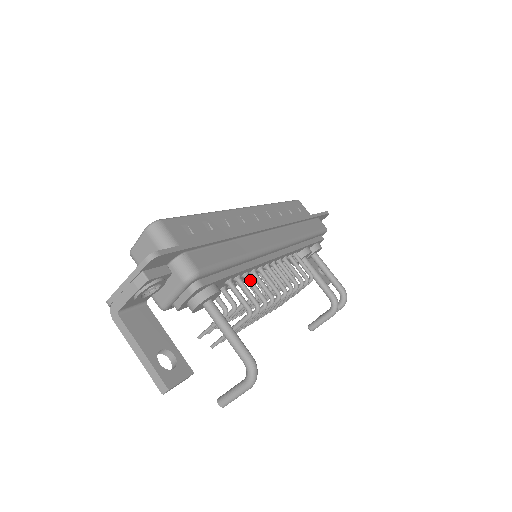
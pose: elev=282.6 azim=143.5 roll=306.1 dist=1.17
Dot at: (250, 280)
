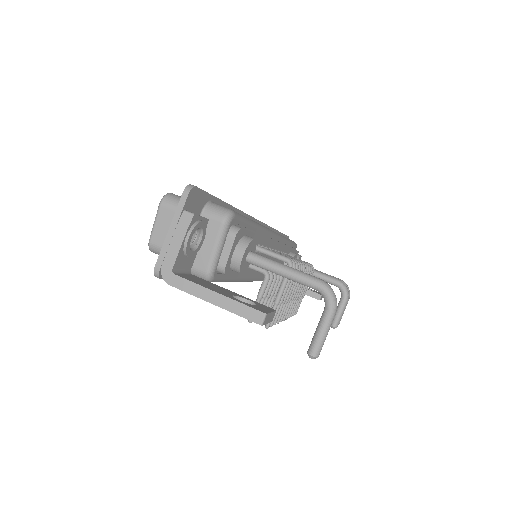
Dot at: occluded
